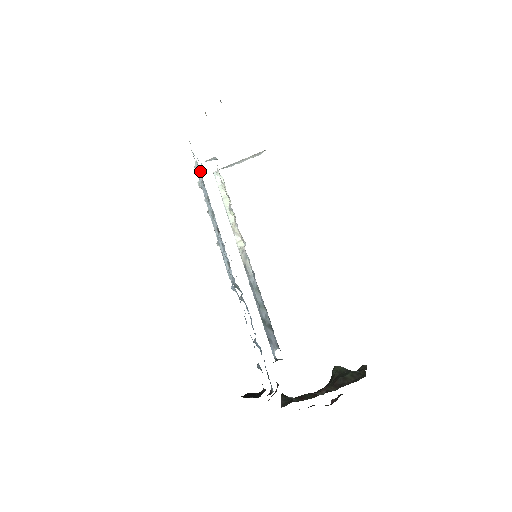
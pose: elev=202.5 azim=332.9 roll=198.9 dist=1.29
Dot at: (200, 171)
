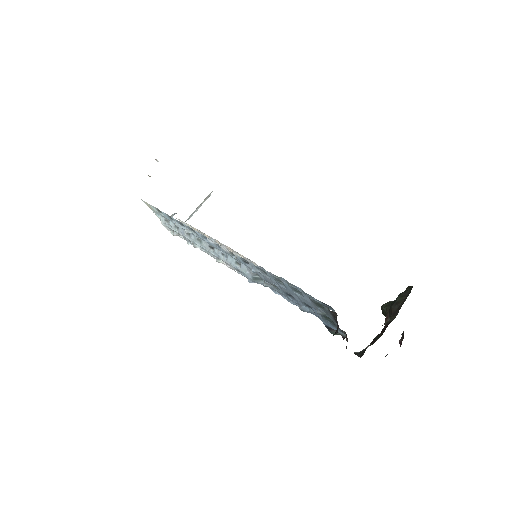
Dot at: (168, 221)
